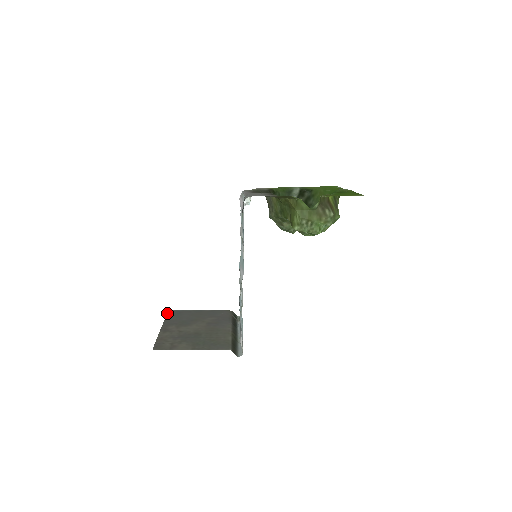
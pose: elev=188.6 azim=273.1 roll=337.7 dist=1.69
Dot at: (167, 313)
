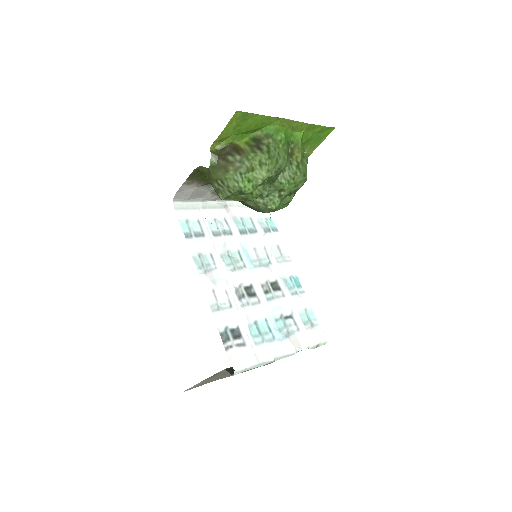
Dot at: occluded
